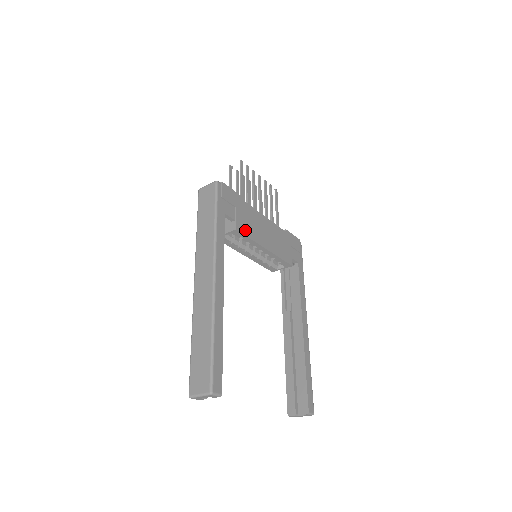
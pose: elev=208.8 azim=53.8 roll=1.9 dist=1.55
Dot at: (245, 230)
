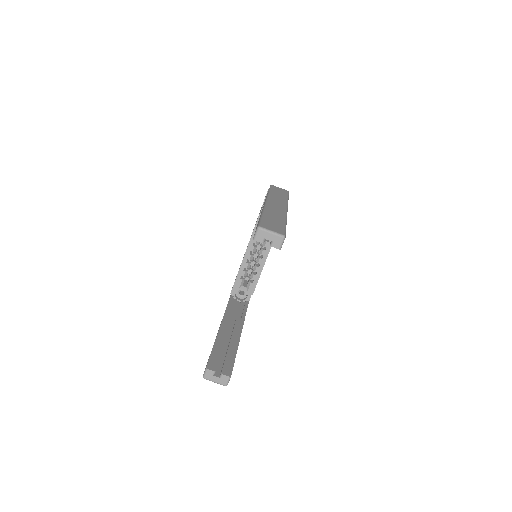
Dot at: occluded
